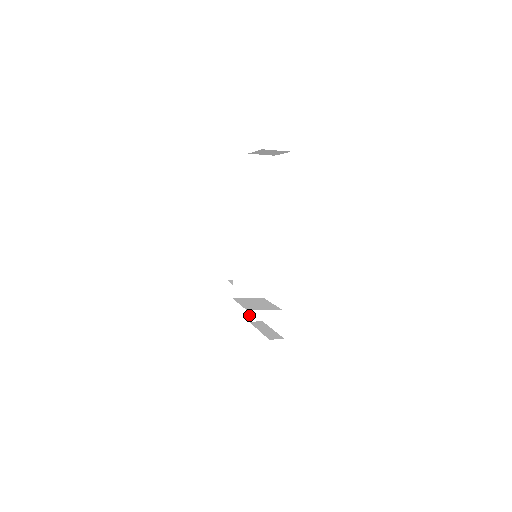
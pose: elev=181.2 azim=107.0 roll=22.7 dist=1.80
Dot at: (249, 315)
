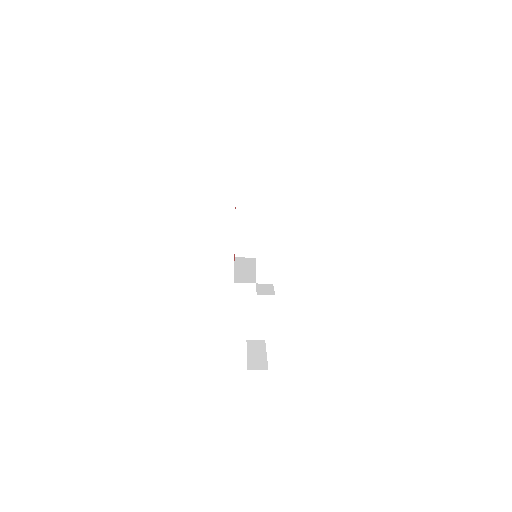
Dot at: (256, 291)
